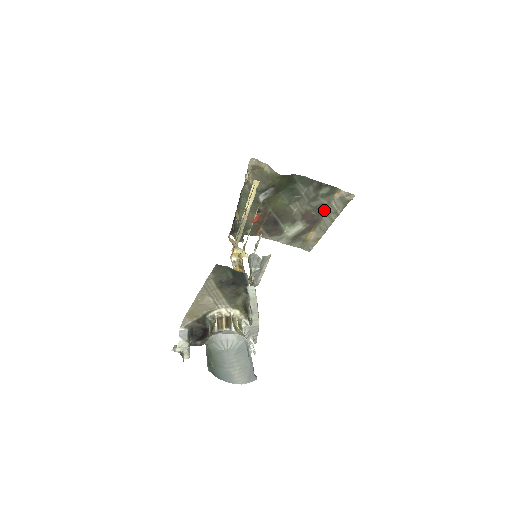
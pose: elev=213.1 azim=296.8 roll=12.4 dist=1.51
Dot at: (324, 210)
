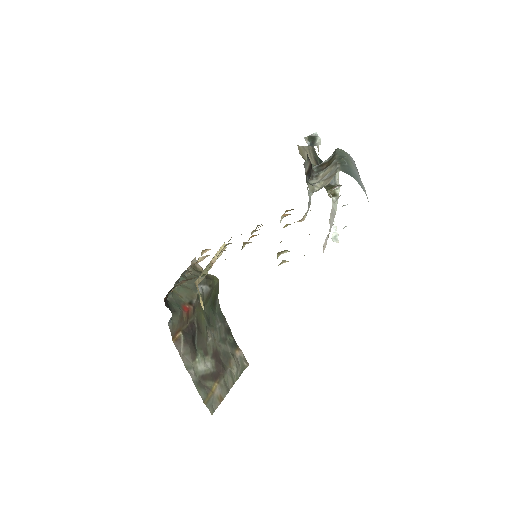
Dot at: (228, 362)
